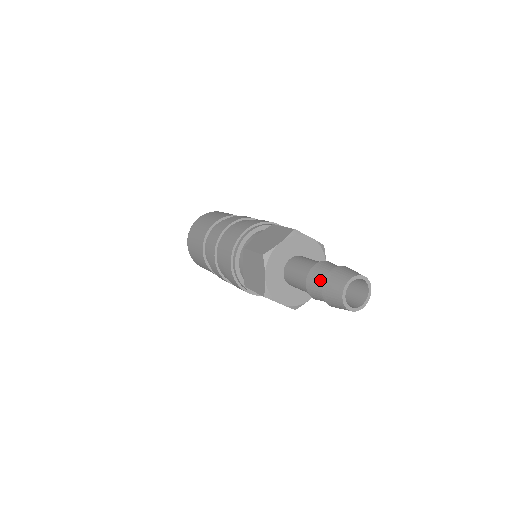
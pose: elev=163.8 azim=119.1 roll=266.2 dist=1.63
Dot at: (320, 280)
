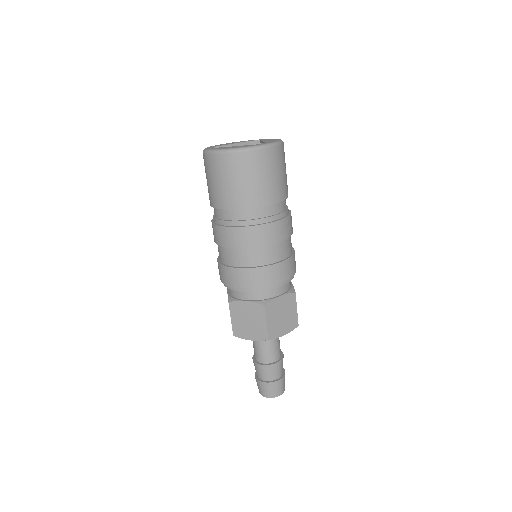
Dot at: (257, 374)
